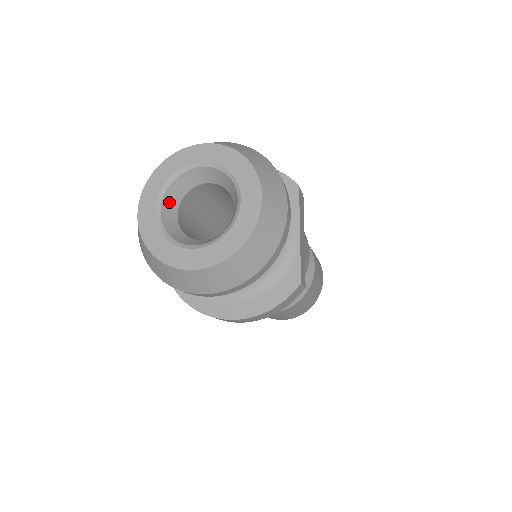
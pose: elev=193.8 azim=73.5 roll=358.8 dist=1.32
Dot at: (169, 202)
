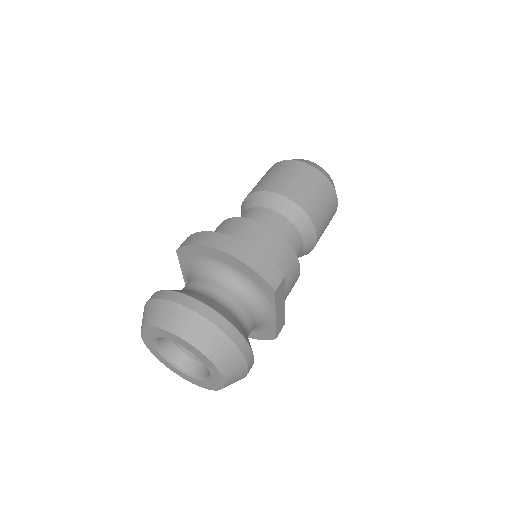
Dot at: (162, 339)
